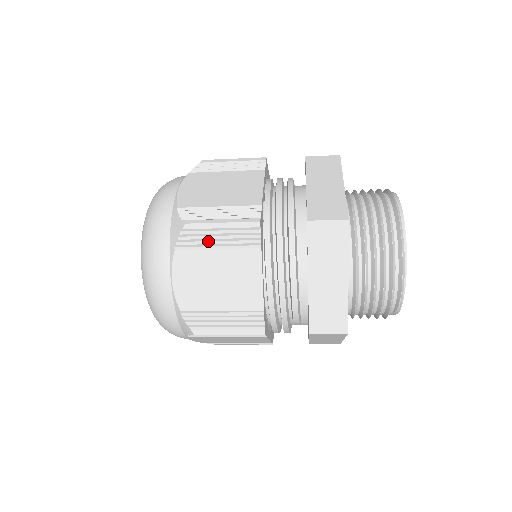
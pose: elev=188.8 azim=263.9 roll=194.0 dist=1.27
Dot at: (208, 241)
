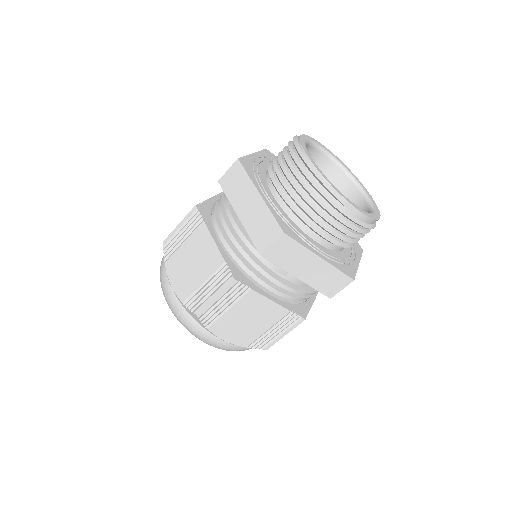
Dot at: (178, 242)
